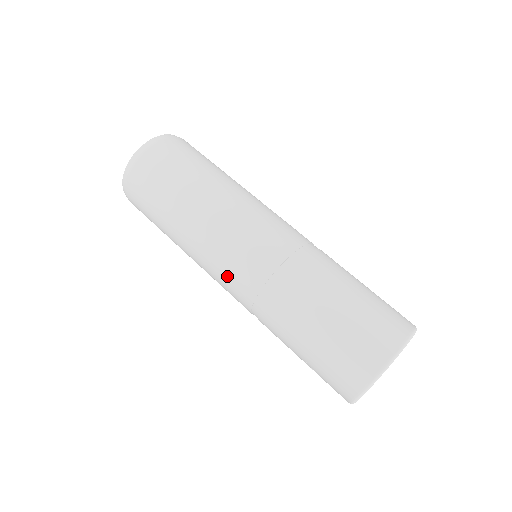
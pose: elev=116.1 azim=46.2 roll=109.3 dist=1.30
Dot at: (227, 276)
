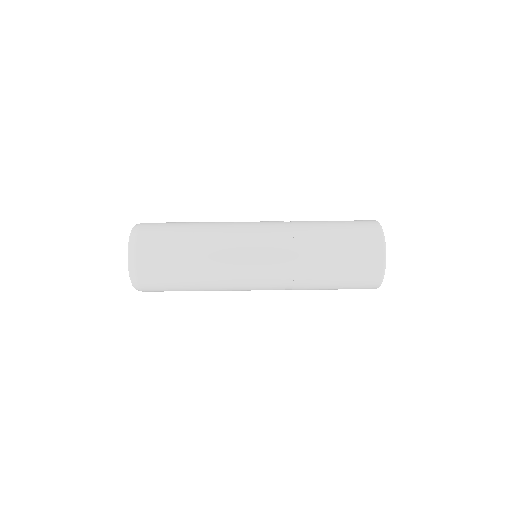
Dot at: occluded
